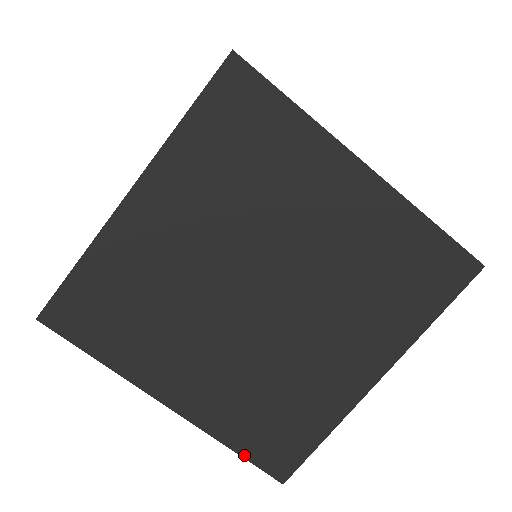
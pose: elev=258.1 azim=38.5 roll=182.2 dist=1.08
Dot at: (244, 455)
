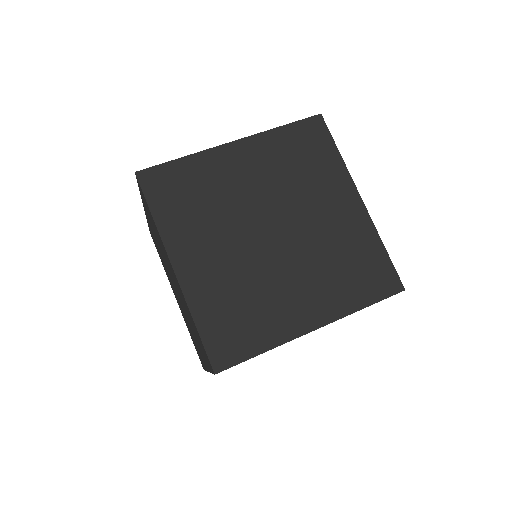
Dot at: (202, 335)
